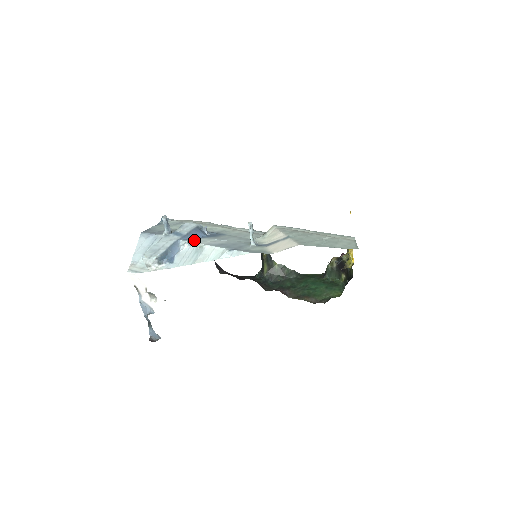
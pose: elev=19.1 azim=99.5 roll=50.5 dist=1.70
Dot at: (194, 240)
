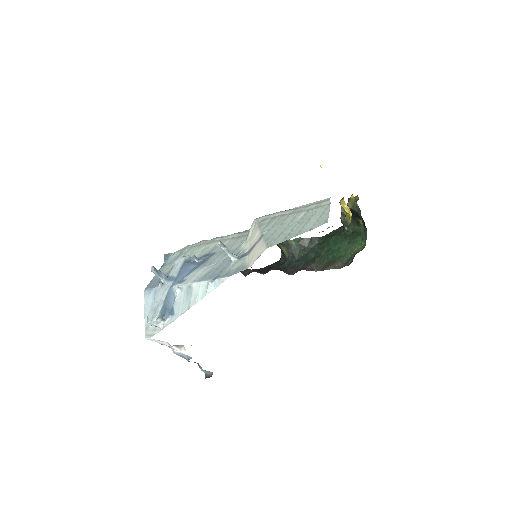
Dot at: (184, 280)
